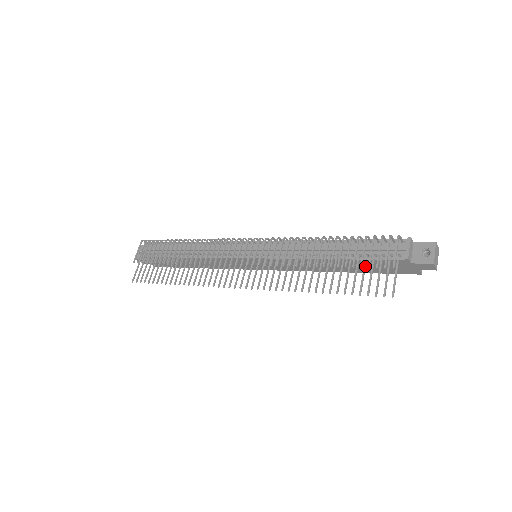
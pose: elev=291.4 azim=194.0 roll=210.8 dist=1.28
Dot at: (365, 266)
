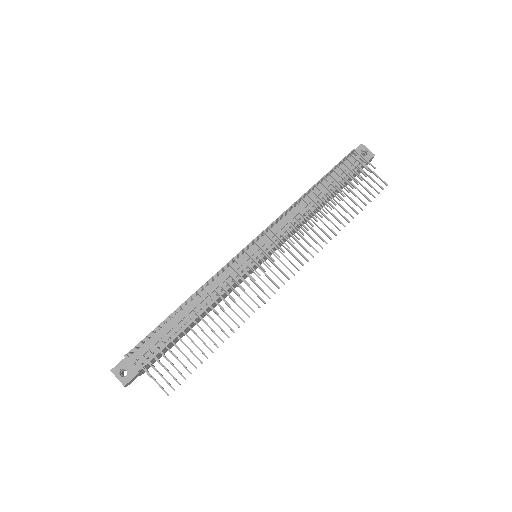
Dot at: (353, 184)
